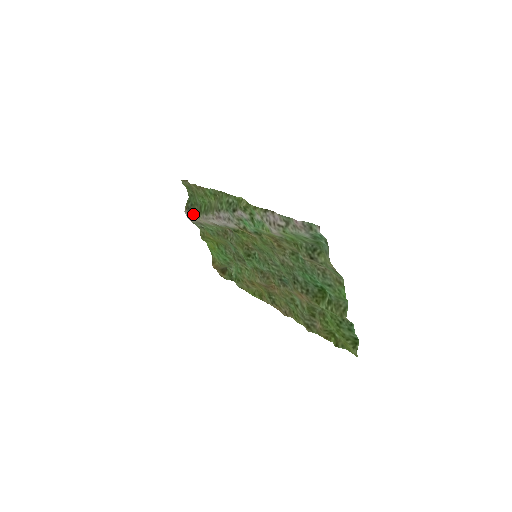
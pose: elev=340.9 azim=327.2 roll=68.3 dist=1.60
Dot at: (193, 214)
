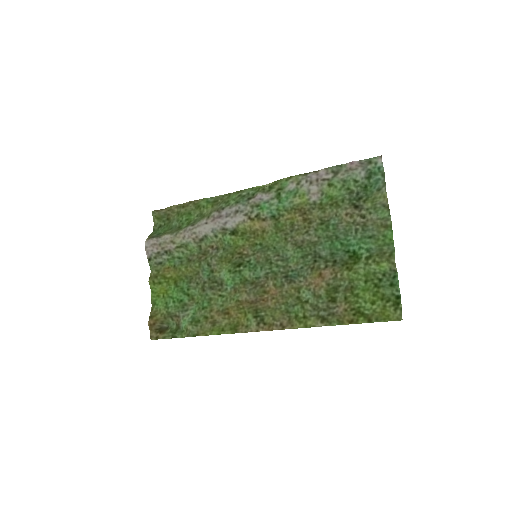
Dot at: (165, 235)
